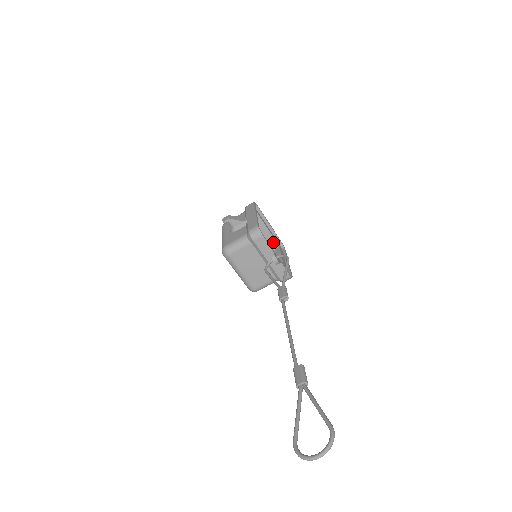
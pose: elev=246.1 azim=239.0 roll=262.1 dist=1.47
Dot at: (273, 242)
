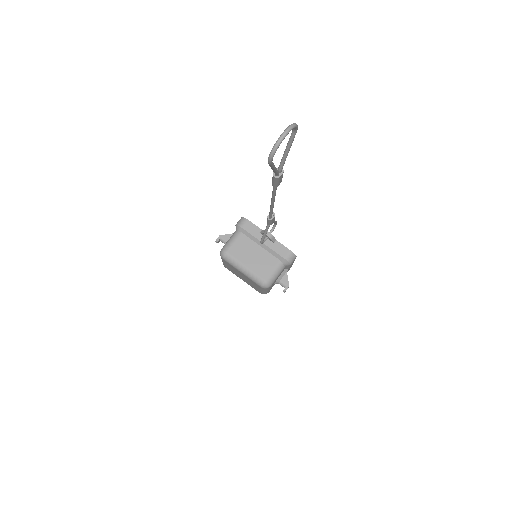
Dot at: occluded
